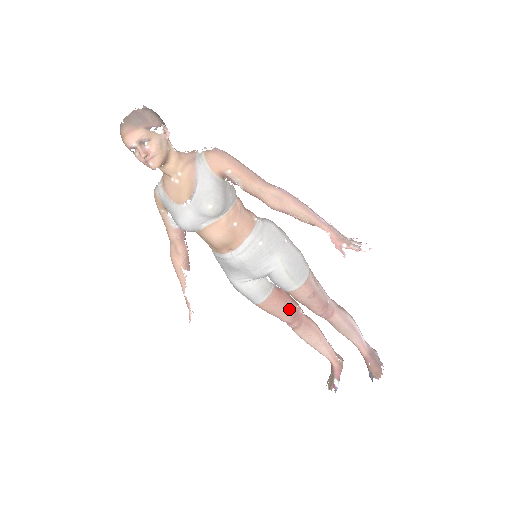
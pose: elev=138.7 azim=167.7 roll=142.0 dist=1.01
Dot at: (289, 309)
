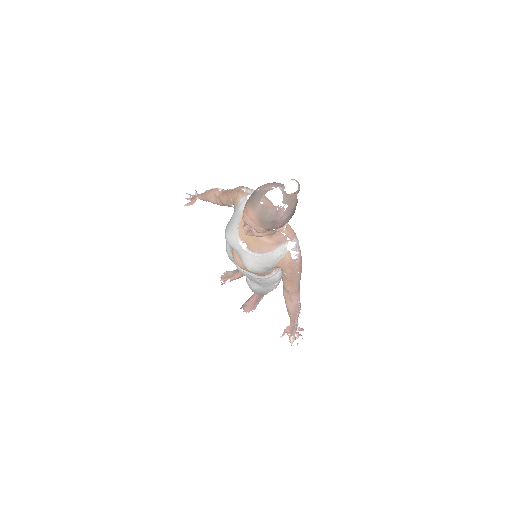
Dot at: occluded
